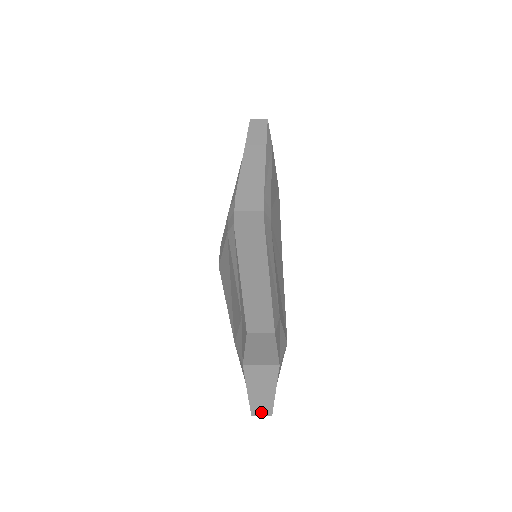
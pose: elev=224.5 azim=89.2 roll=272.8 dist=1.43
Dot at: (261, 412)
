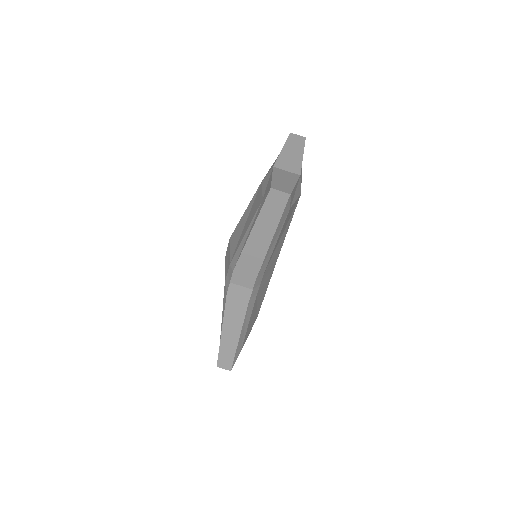
Dot at: (281, 189)
